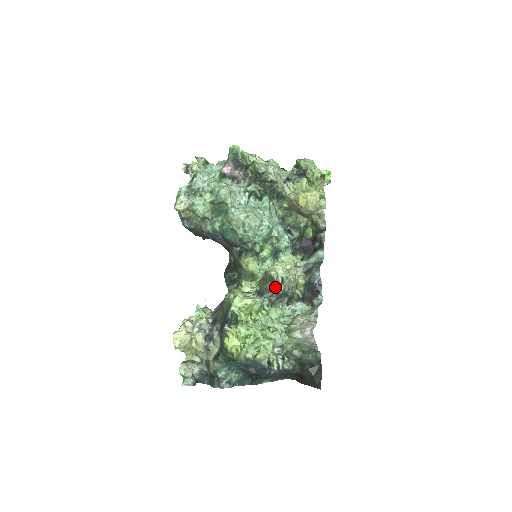
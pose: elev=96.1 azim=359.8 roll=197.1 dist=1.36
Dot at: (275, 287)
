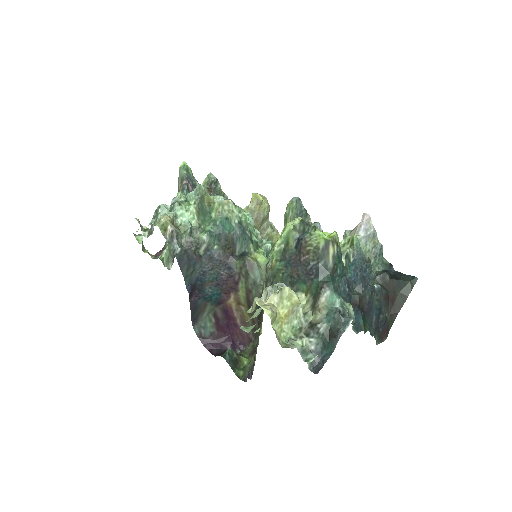
Dot at: occluded
